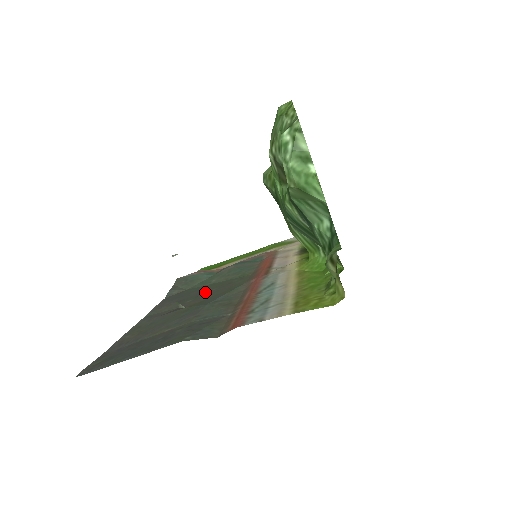
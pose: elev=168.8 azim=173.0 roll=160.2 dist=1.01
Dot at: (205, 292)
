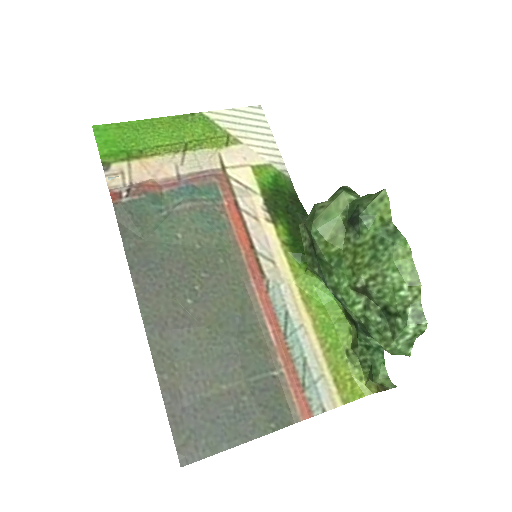
Dot at: (195, 278)
